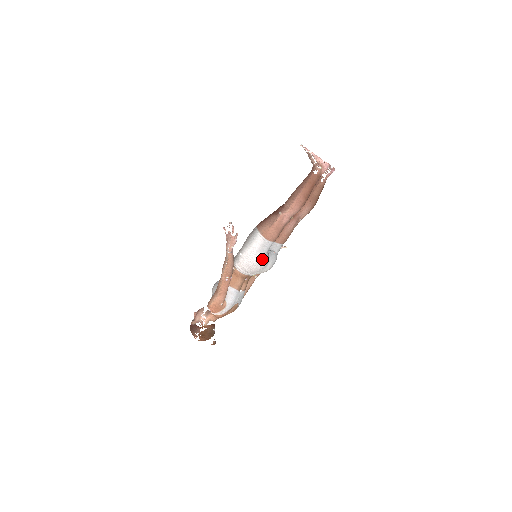
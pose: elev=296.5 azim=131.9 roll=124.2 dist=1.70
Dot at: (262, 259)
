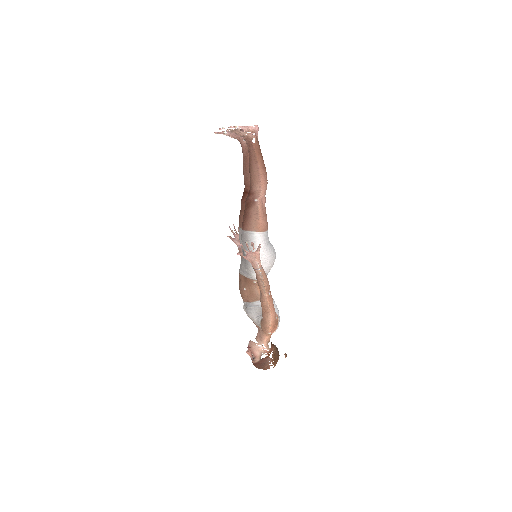
Dot at: (273, 251)
